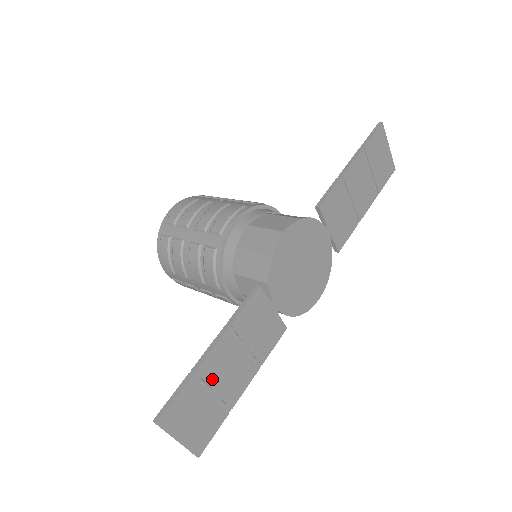
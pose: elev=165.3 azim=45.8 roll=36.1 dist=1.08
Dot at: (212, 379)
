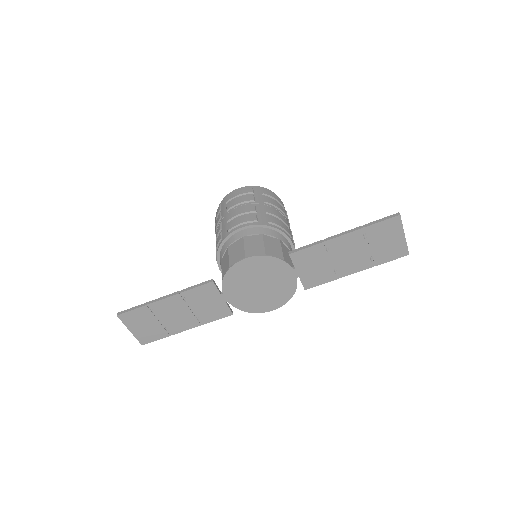
Dot at: (160, 313)
